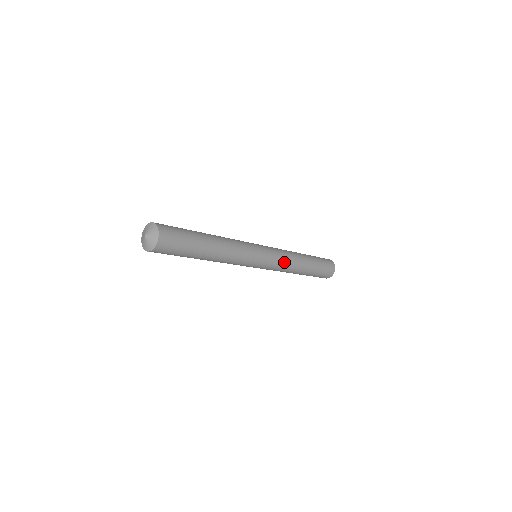
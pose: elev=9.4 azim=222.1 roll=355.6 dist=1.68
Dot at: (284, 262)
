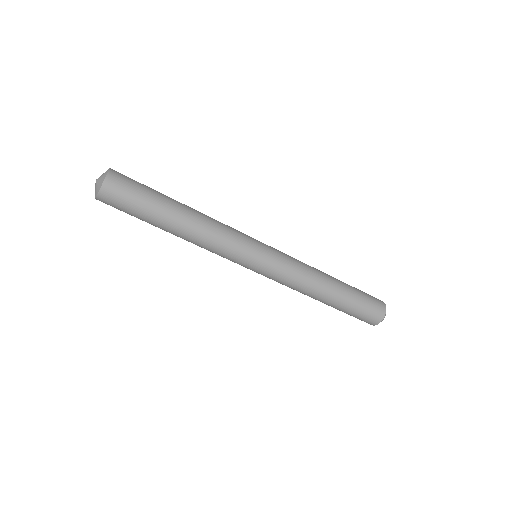
Dot at: (297, 263)
